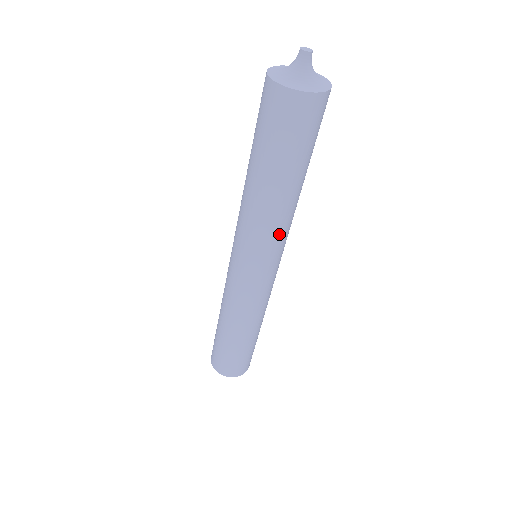
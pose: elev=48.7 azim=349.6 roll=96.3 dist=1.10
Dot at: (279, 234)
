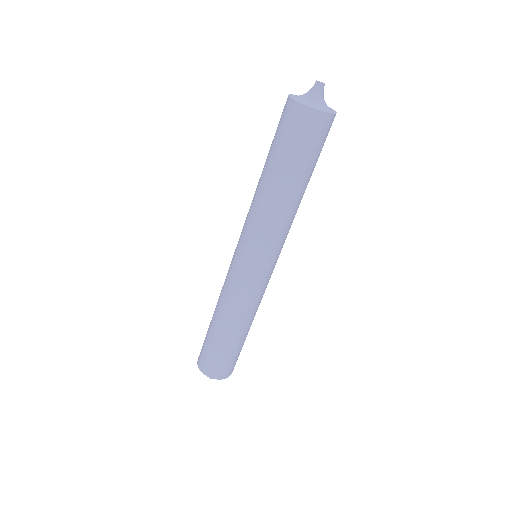
Dot at: (276, 231)
